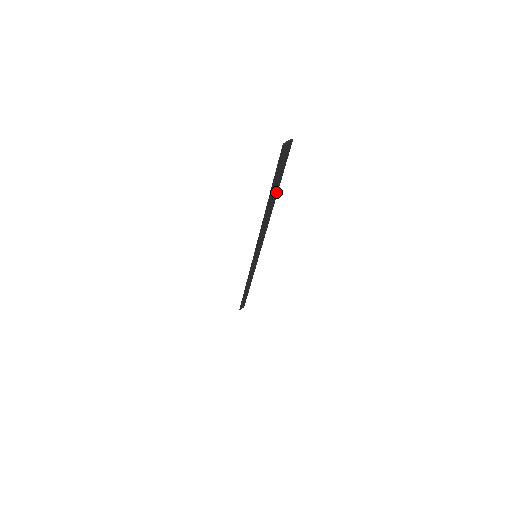
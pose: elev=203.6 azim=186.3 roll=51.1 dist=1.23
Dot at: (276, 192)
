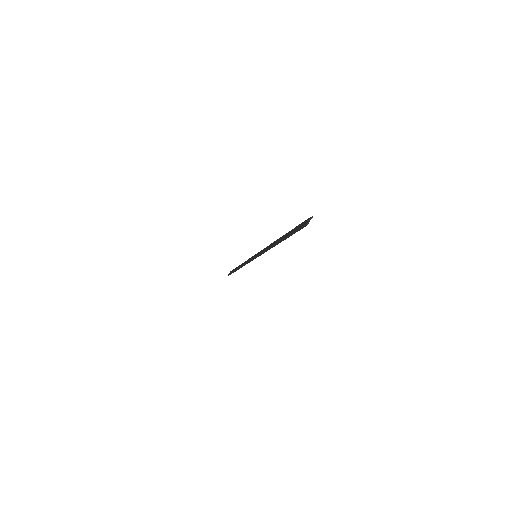
Dot at: occluded
